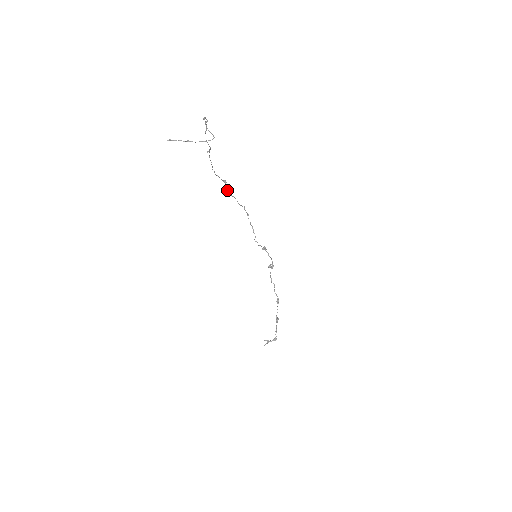
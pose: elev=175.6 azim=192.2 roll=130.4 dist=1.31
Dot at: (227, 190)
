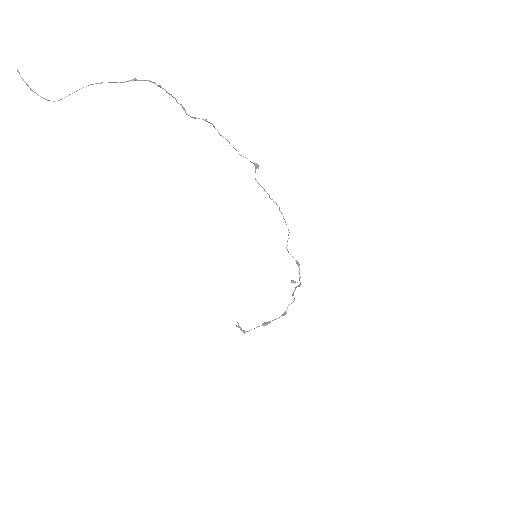
Dot at: occluded
